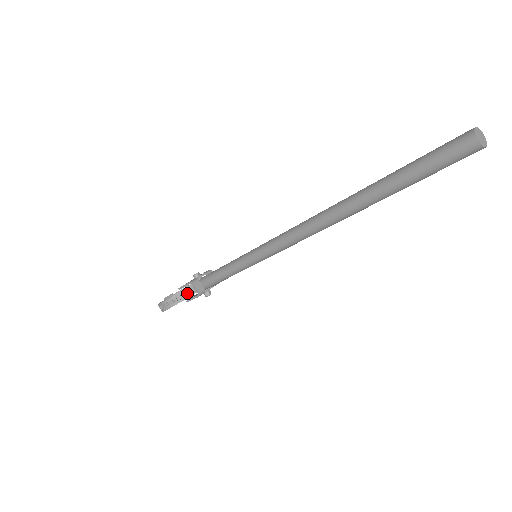
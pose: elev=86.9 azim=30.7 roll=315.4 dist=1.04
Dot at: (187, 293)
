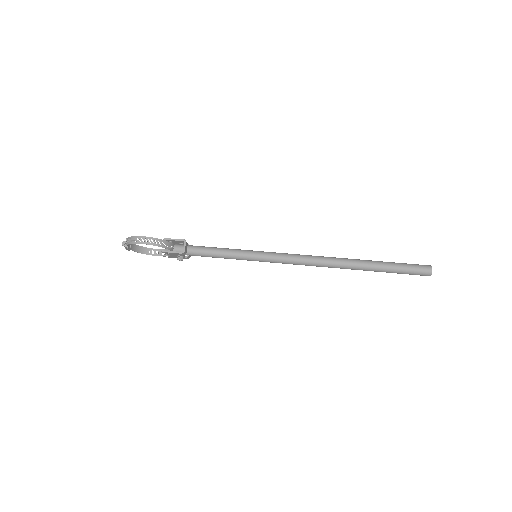
Dot at: (139, 251)
